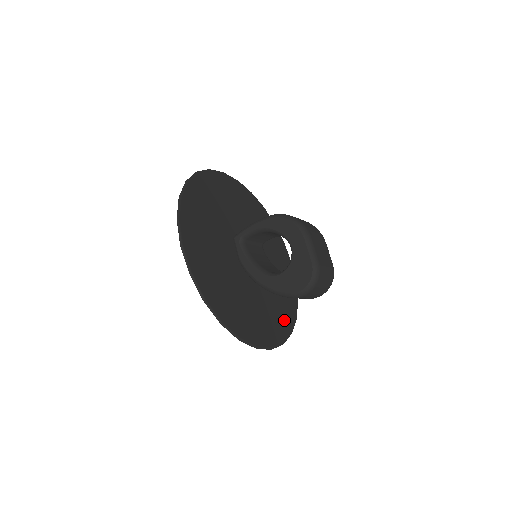
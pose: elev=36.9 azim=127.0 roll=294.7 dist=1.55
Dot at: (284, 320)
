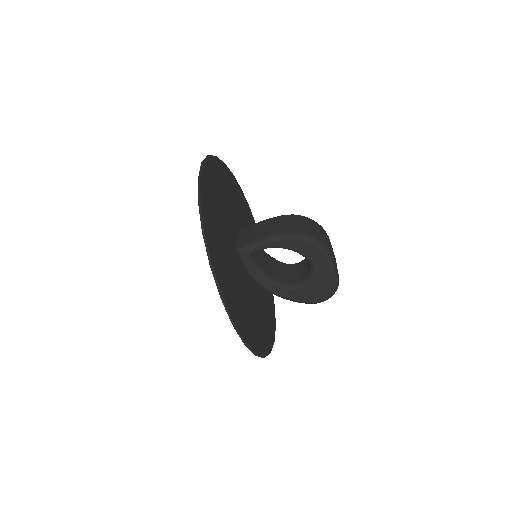
Dot at: occluded
